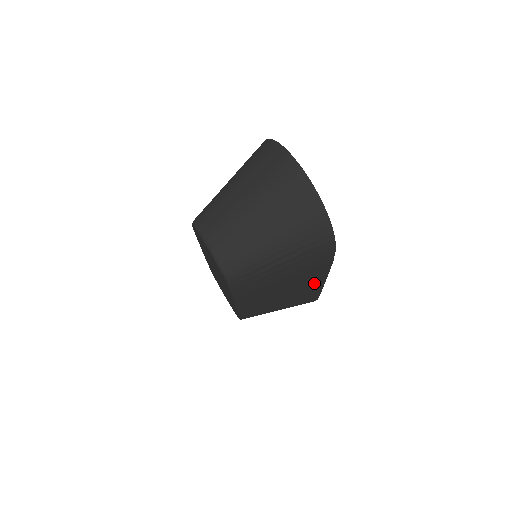
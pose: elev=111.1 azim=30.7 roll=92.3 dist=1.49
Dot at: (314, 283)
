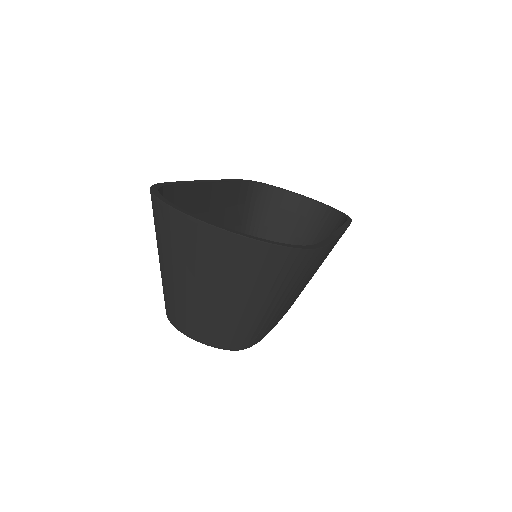
Dot at: occluded
